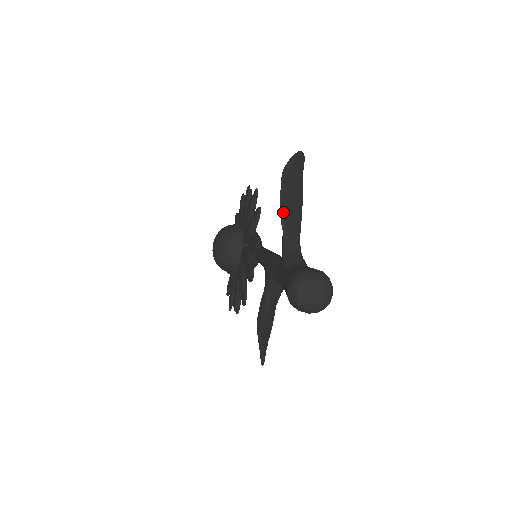
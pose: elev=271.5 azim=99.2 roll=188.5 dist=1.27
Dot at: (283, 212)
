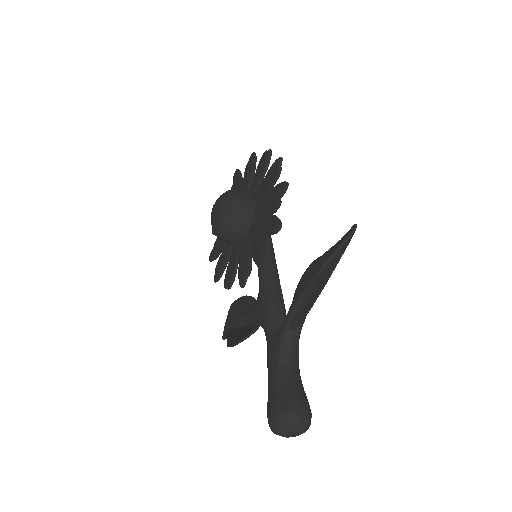
Dot at: (301, 309)
